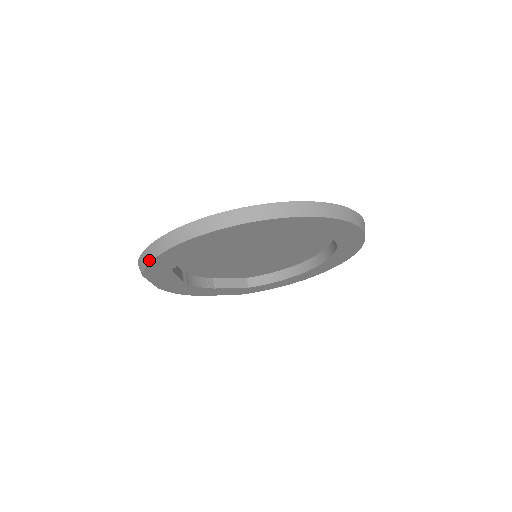
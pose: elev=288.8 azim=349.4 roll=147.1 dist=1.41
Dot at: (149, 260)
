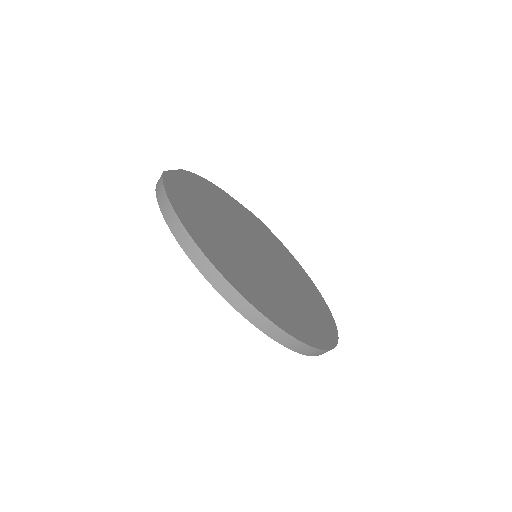
Dot at: (159, 200)
